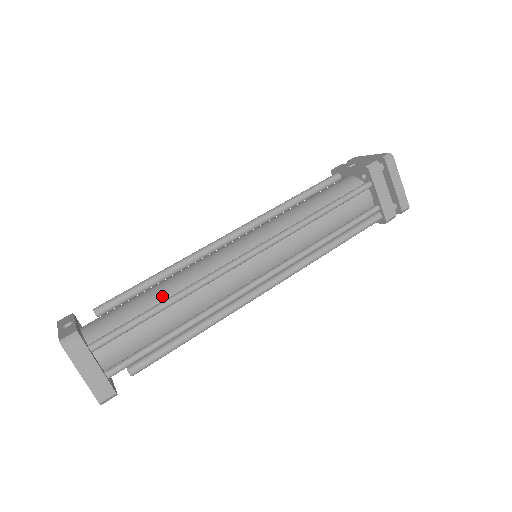
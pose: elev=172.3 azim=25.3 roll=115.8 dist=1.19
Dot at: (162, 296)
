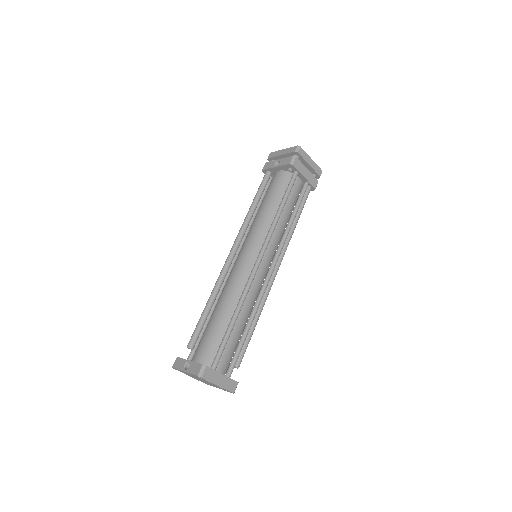
Dot at: (227, 315)
